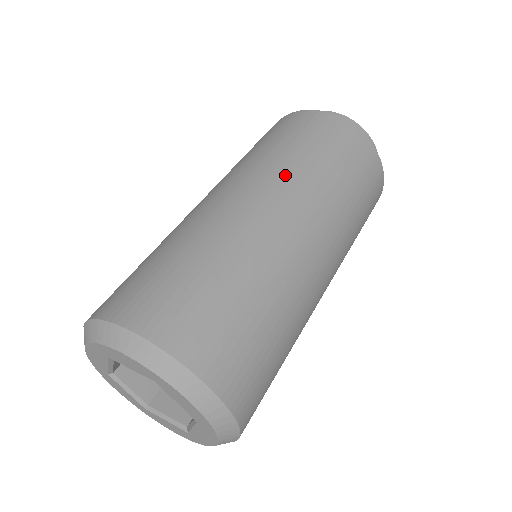
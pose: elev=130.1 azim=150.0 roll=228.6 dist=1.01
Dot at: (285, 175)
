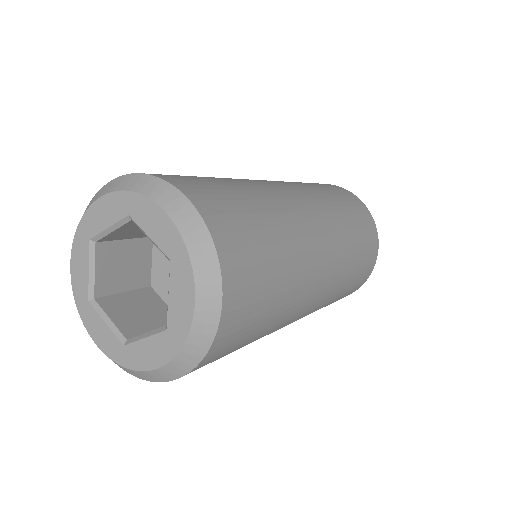
Dot at: (329, 210)
